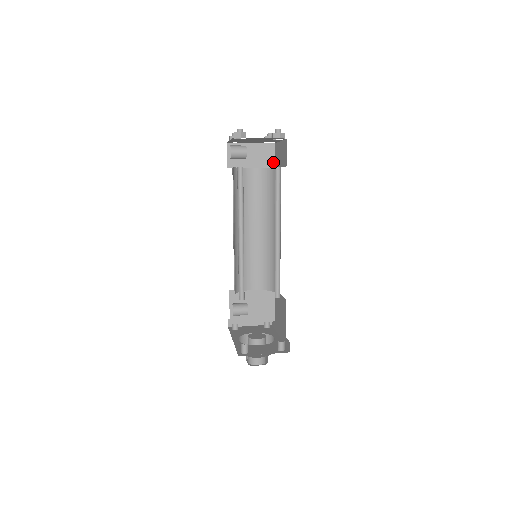
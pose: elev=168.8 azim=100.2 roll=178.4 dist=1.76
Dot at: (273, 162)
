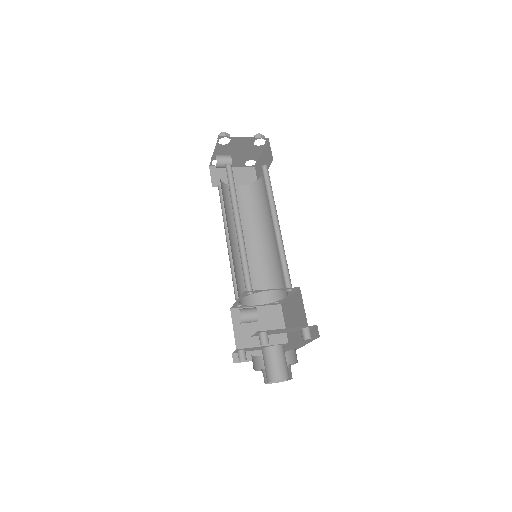
Dot at: occluded
